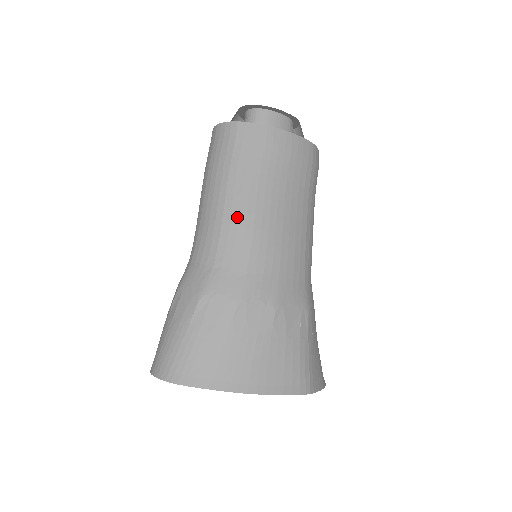
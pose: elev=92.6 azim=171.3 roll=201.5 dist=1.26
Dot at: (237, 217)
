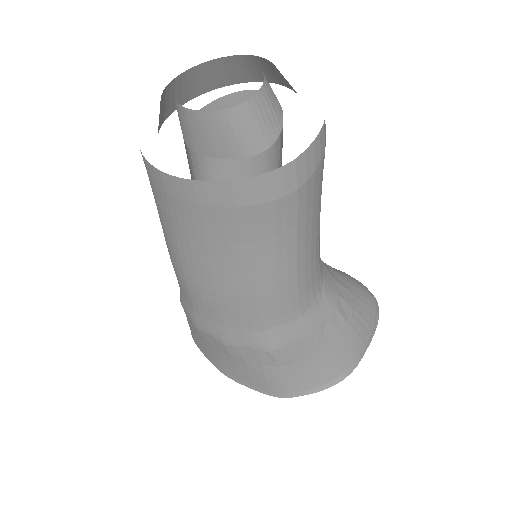
Dot at: (173, 262)
